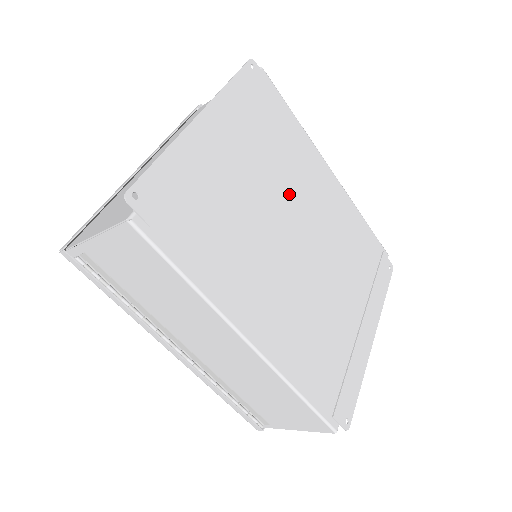
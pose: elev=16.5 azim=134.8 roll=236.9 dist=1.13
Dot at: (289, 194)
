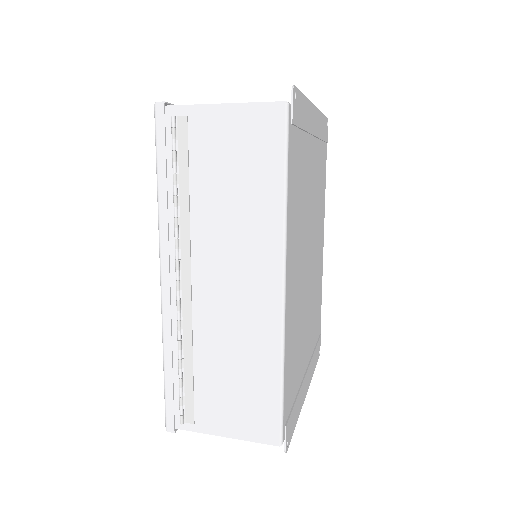
Dot at: (315, 221)
